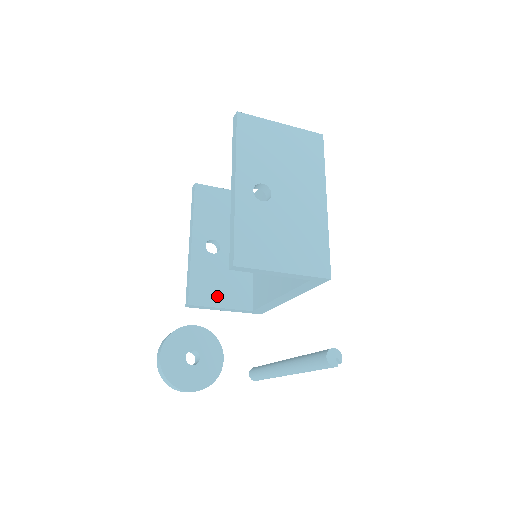
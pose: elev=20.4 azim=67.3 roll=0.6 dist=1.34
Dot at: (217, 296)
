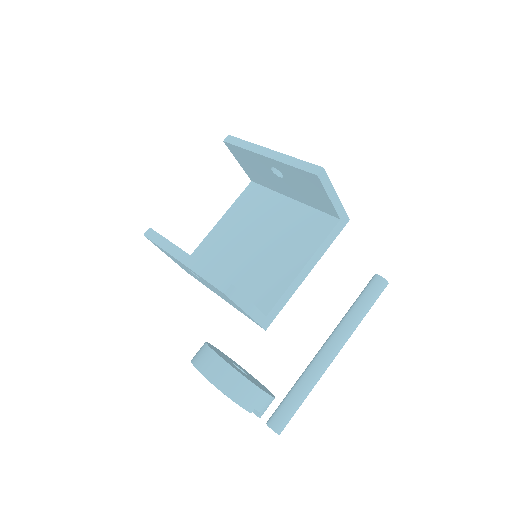
Dot at: occluded
